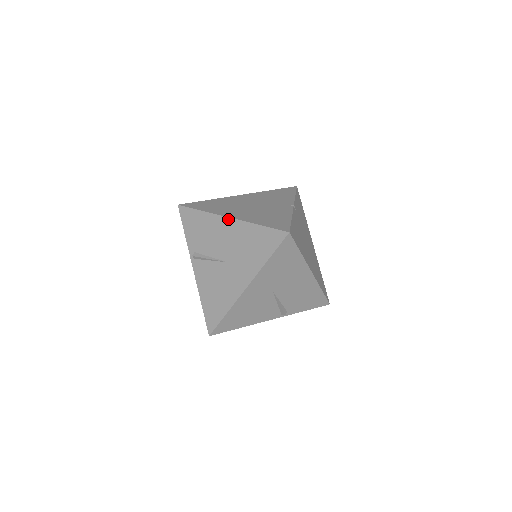
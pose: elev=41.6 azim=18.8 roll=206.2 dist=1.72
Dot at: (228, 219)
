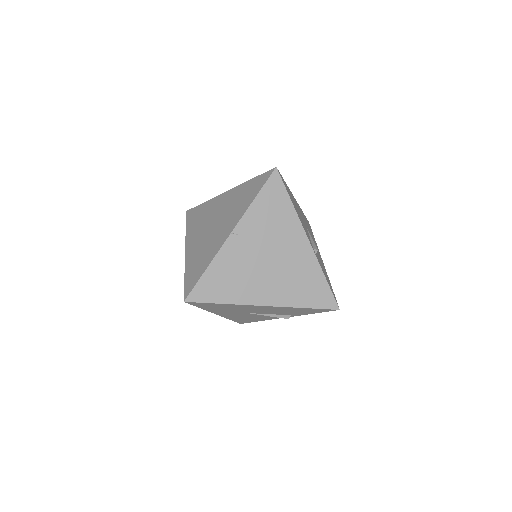
Dot at: occluded
